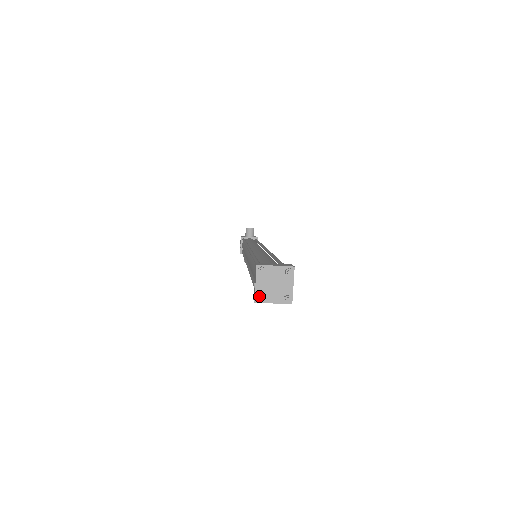
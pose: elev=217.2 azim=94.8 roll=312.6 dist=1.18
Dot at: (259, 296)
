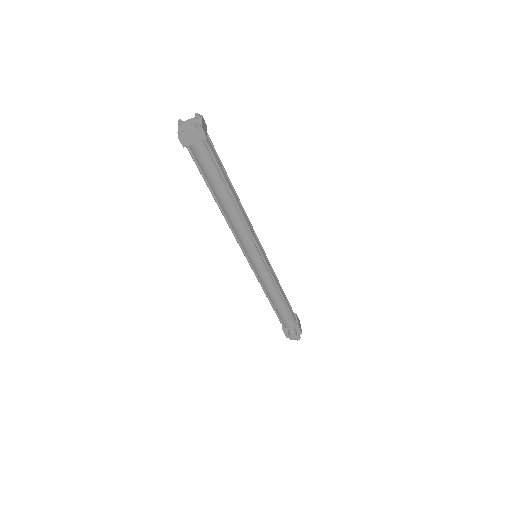
Dot at: (178, 130)
